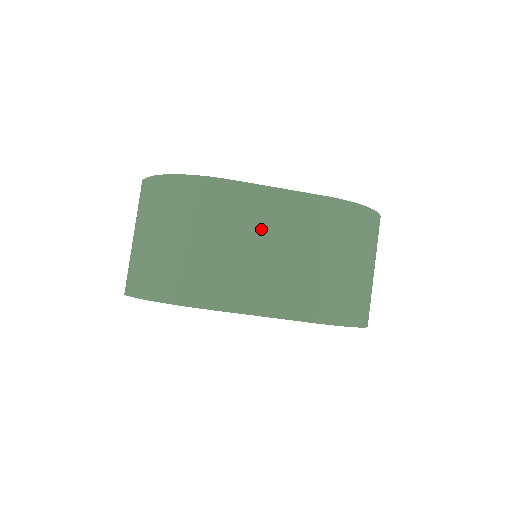
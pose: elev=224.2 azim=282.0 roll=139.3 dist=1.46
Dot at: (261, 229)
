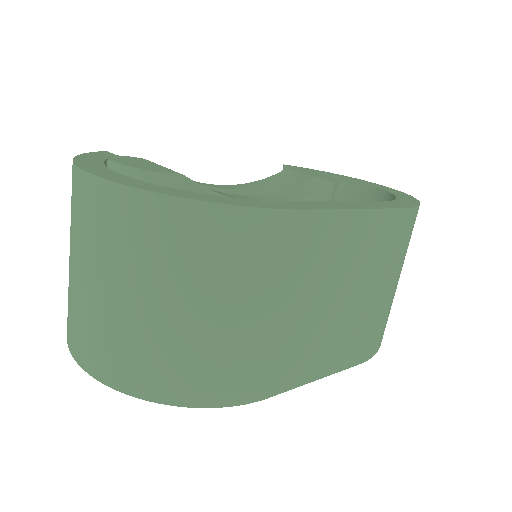
Dot at: (331, 274)
